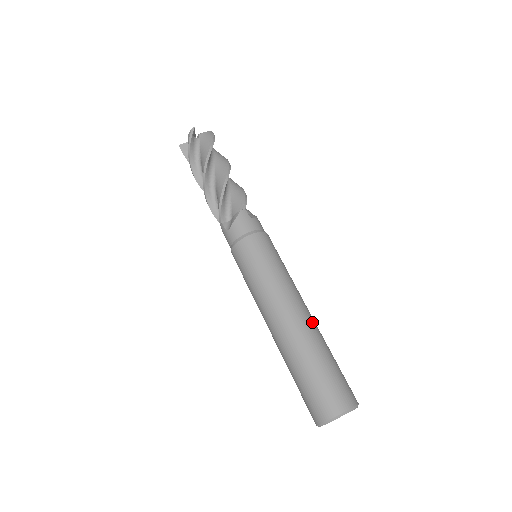
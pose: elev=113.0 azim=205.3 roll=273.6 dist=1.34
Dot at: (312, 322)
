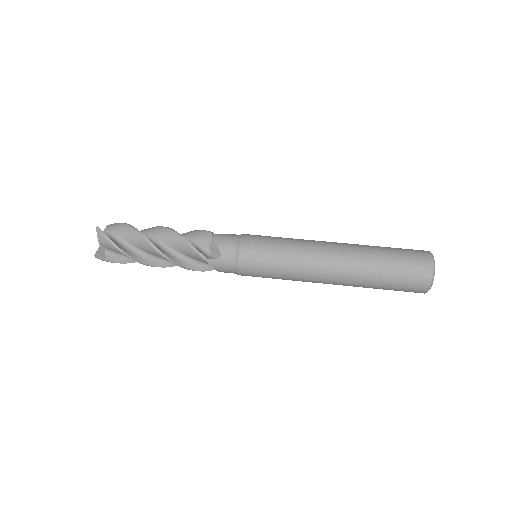
Dot at: (345, 243)
